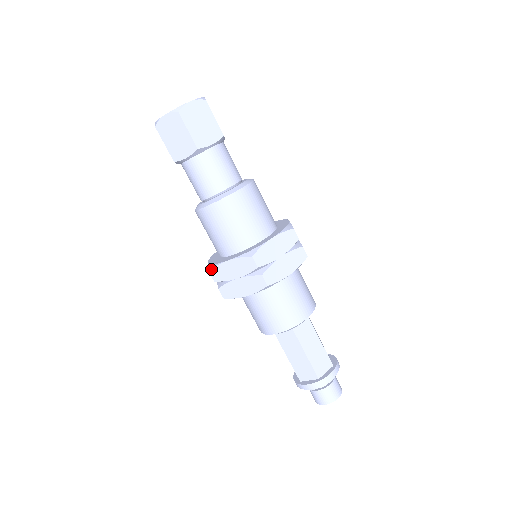
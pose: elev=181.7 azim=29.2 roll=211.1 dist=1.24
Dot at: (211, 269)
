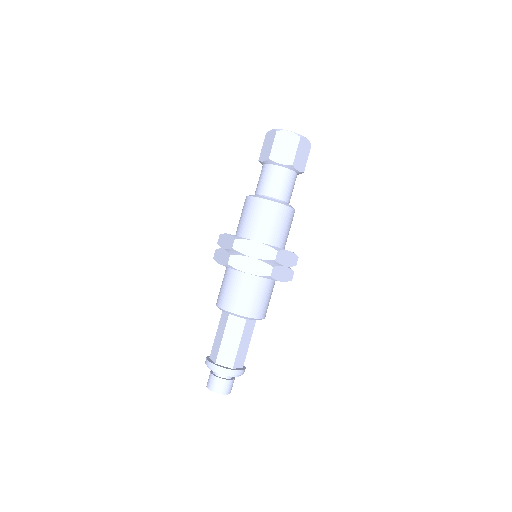
Dot at: (221, 234)
